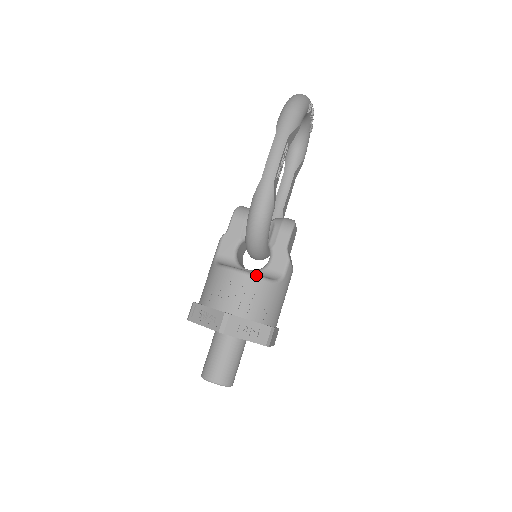
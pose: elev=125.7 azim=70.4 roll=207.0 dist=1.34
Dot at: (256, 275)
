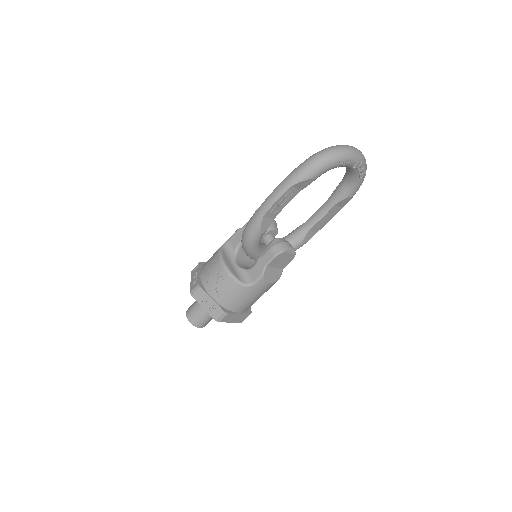
Dot at: (230, 272)
